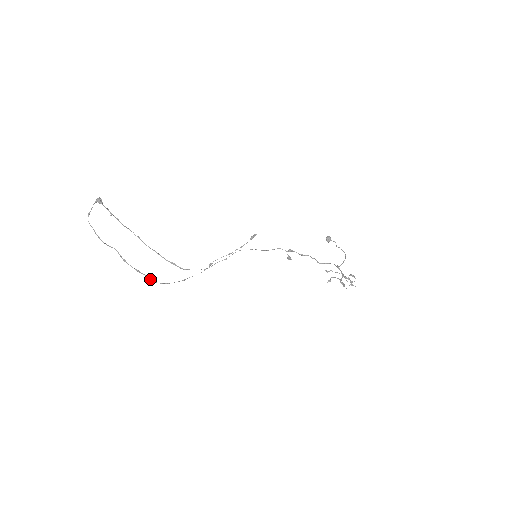
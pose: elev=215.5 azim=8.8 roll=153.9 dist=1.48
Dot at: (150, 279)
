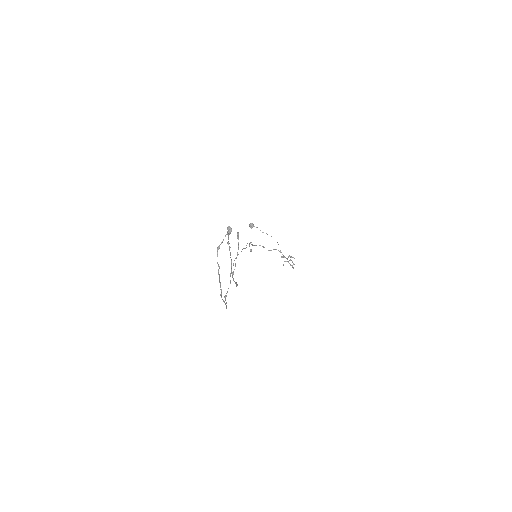
Dot at: (226, 307)
